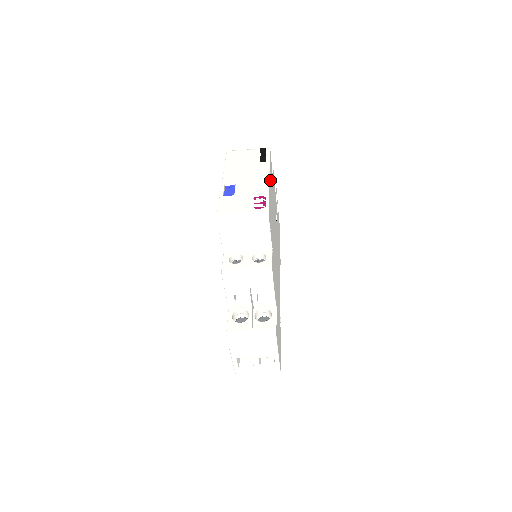
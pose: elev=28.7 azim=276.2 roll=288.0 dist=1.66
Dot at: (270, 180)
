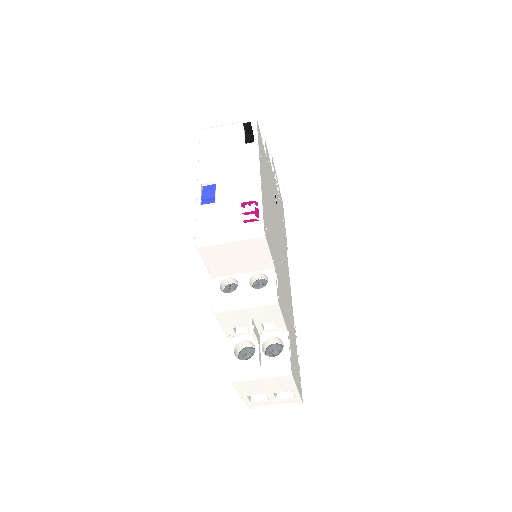
Dot at: (261, 168)
